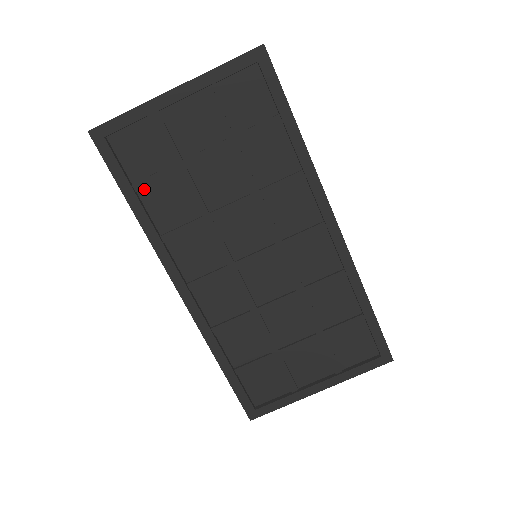
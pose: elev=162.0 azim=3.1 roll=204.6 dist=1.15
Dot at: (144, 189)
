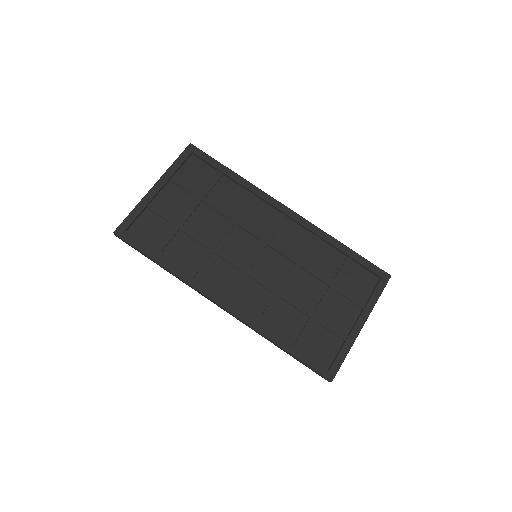
Dot at: (163, 251)
